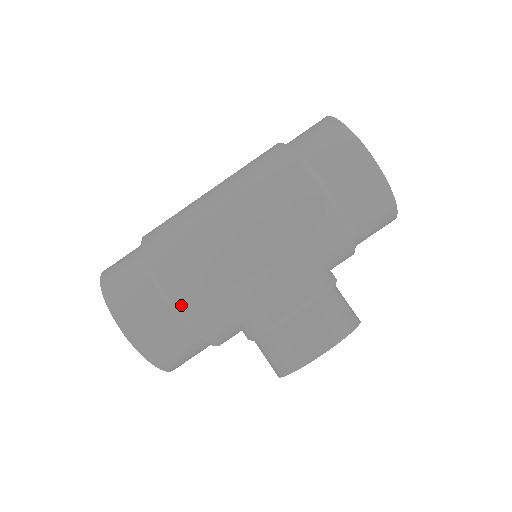
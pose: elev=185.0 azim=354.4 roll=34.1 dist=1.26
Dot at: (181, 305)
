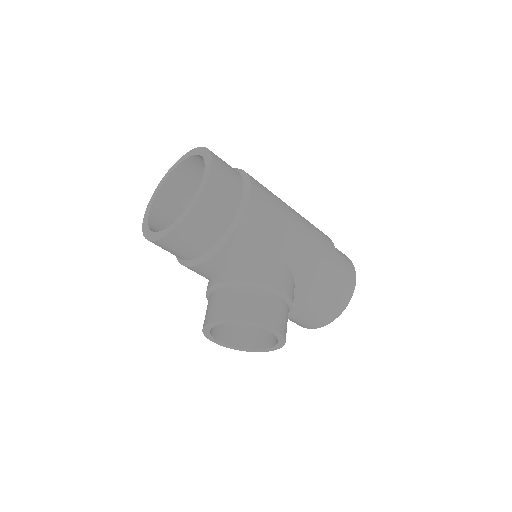
Dot at: (249, 213)
